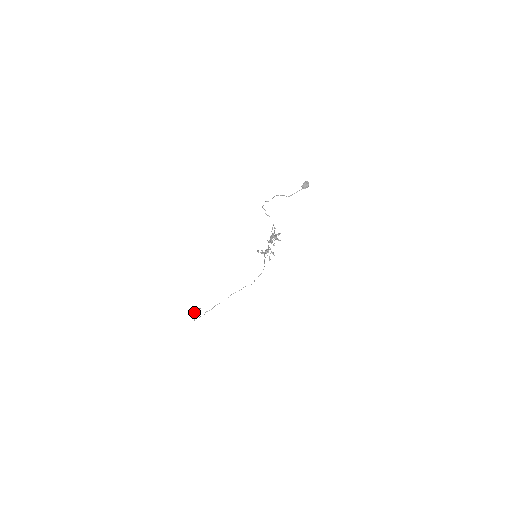
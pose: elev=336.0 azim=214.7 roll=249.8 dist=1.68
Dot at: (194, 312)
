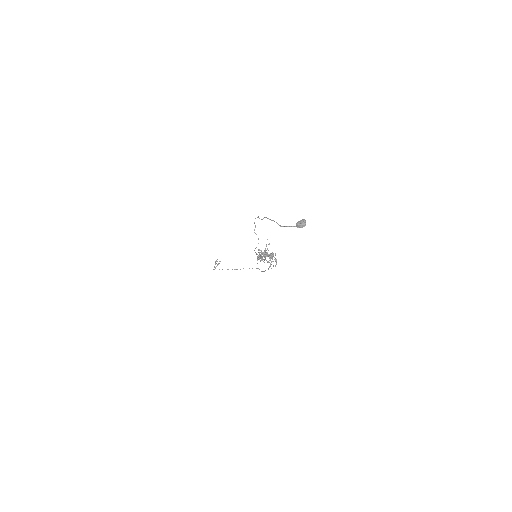
Dot at: (215, 262)
